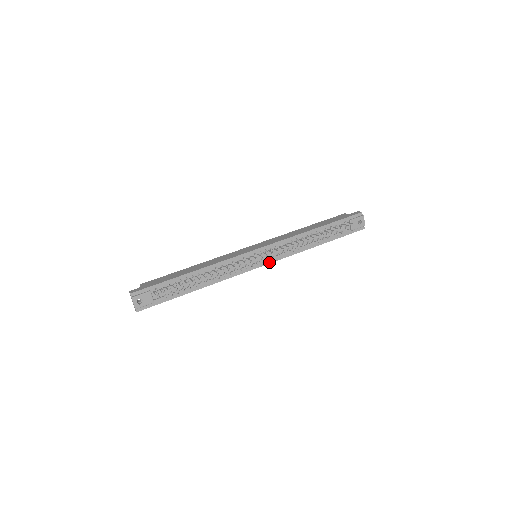
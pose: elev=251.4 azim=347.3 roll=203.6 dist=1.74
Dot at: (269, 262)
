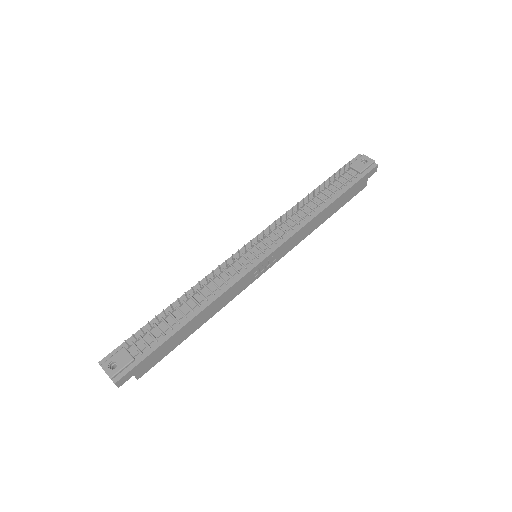
Dot at: (273, 249)
